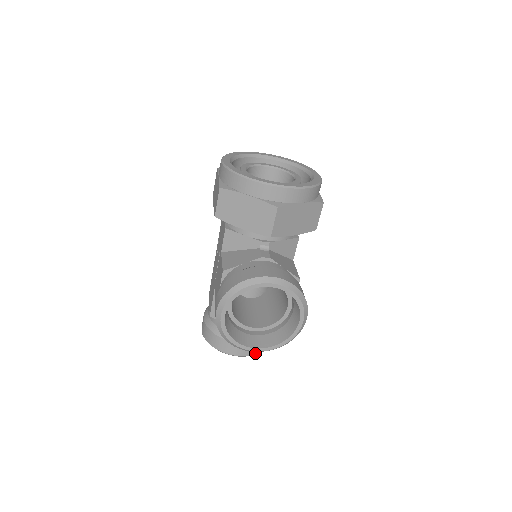
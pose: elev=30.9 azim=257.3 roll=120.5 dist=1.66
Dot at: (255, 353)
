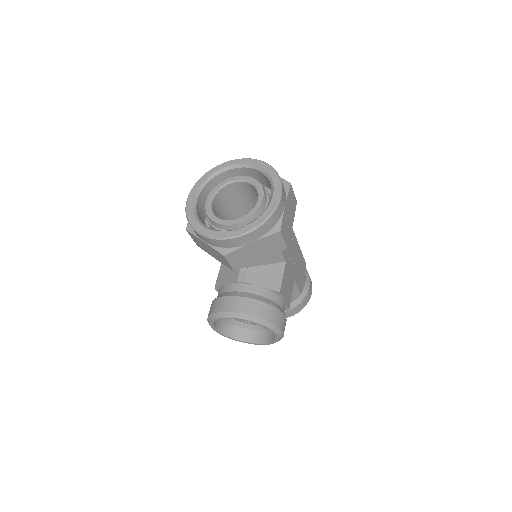
Dot at: (289, 316)
